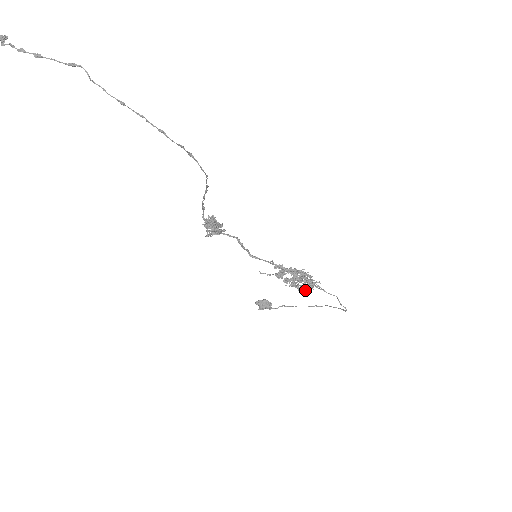
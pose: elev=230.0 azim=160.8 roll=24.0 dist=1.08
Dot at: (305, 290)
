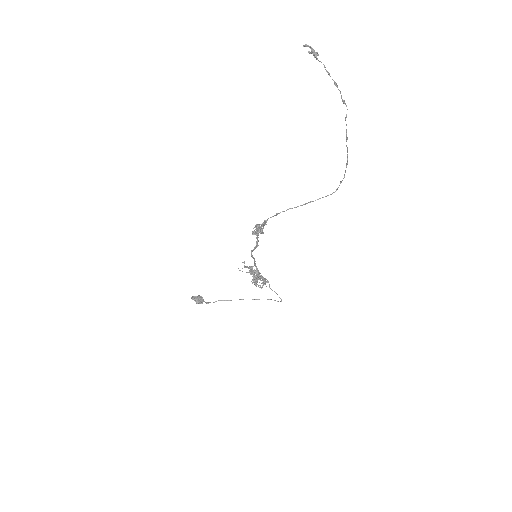
Dot at: (258, 286)
